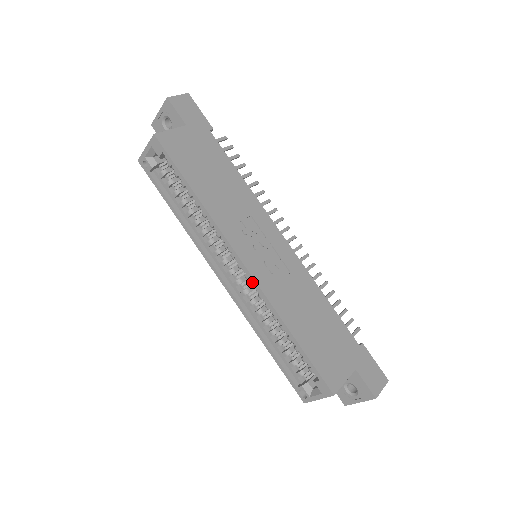
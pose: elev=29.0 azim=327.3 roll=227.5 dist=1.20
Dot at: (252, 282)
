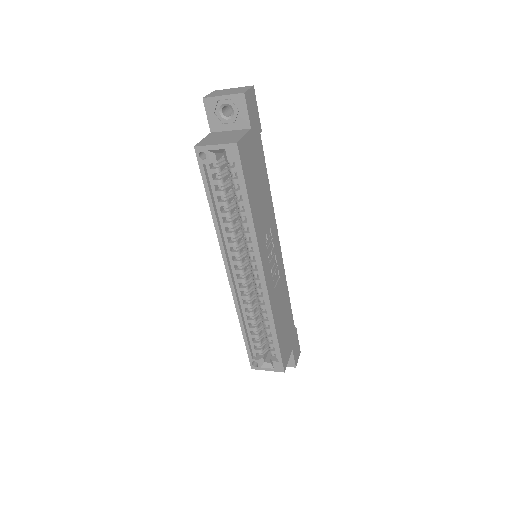
Dot at: (264, 290)
